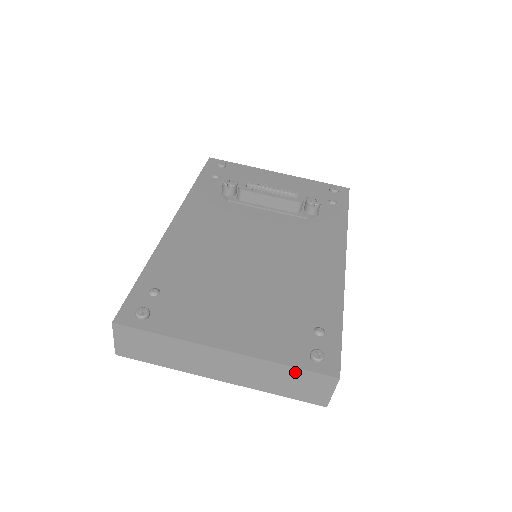
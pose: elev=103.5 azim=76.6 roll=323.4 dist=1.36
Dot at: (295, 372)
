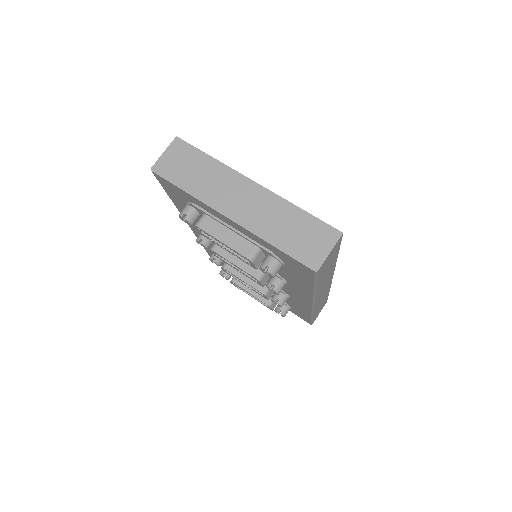
Dot at: (306, 218)
